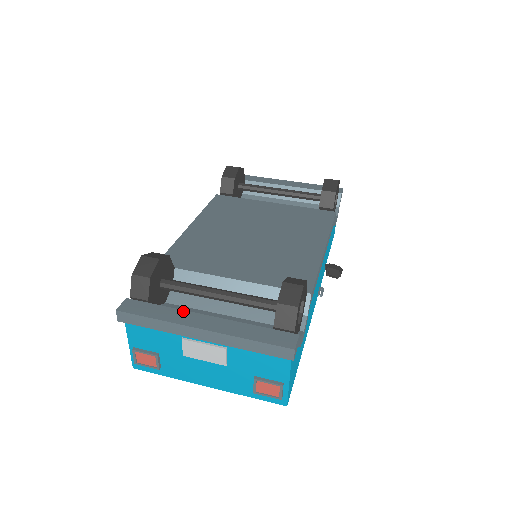
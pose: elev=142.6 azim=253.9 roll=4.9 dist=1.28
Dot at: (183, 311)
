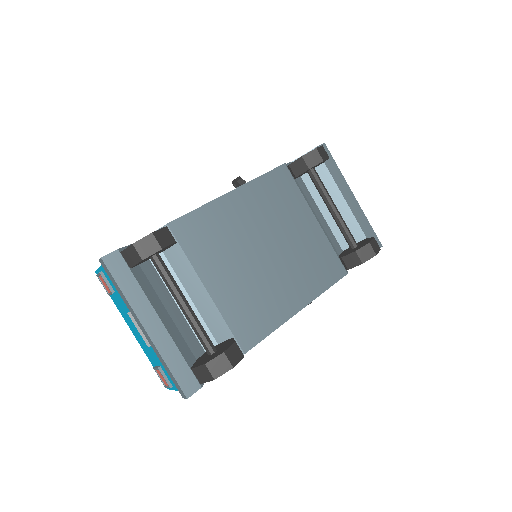
Dot at: (147, 300)
